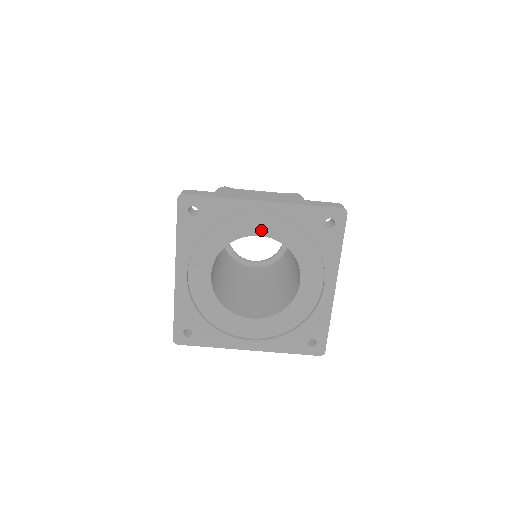
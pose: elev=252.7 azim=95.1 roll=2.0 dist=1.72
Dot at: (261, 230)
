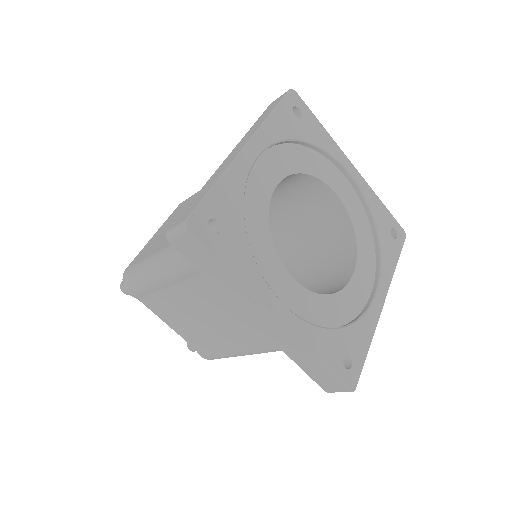
Dot at: (339, 190)
